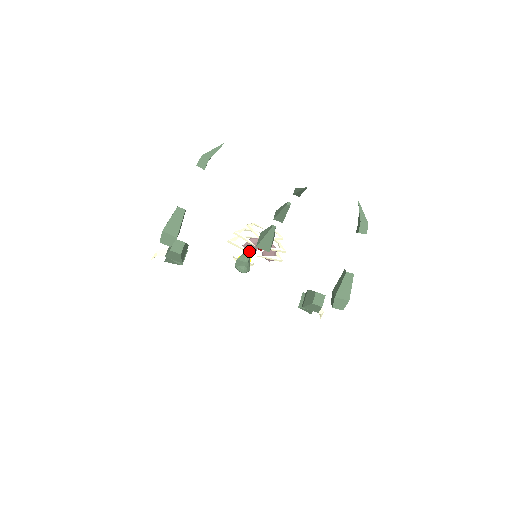
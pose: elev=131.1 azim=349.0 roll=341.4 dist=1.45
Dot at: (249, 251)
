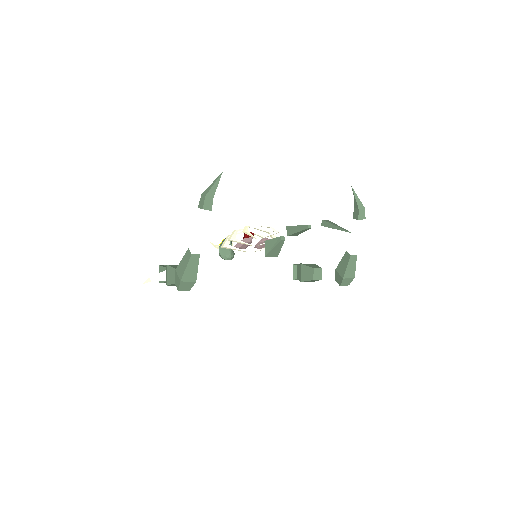
Dot at: (243, 248)
